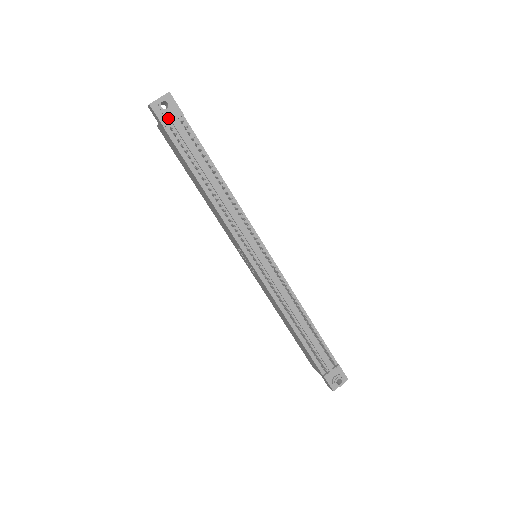
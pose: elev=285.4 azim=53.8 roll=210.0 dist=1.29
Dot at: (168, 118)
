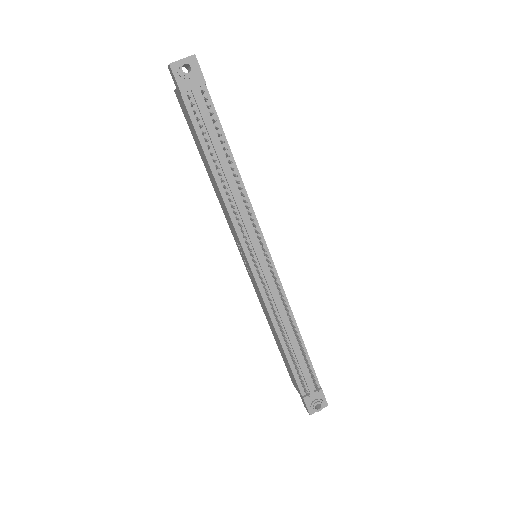
Dot at: (188, 84)
